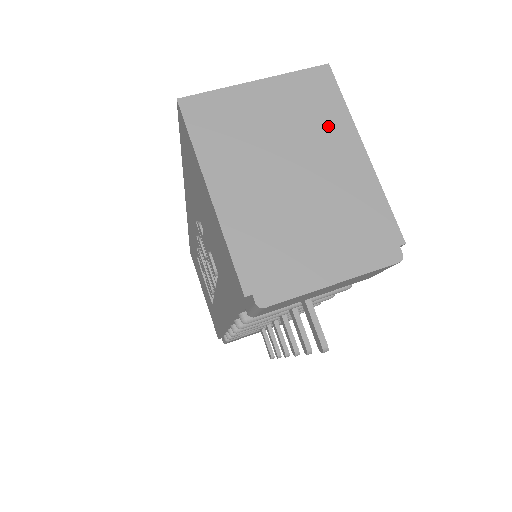
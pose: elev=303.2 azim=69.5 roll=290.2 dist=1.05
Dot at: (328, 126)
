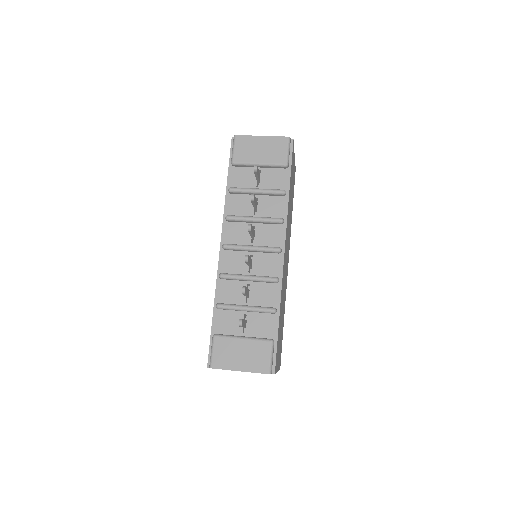
Dot at: occluded
